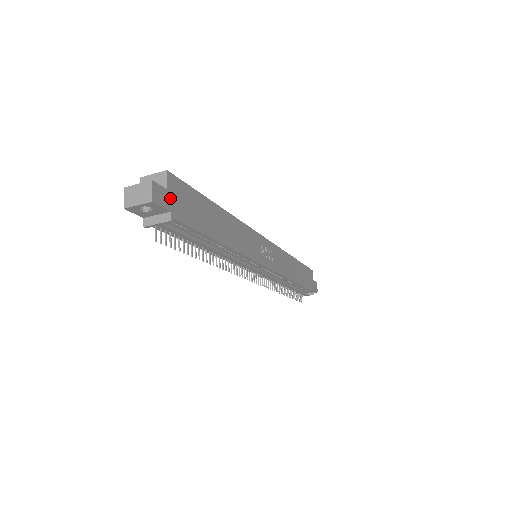
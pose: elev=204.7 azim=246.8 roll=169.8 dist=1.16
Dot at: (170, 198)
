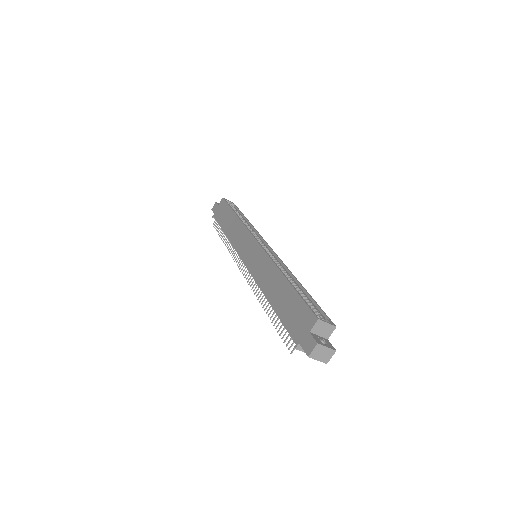
Dot at: occluded
